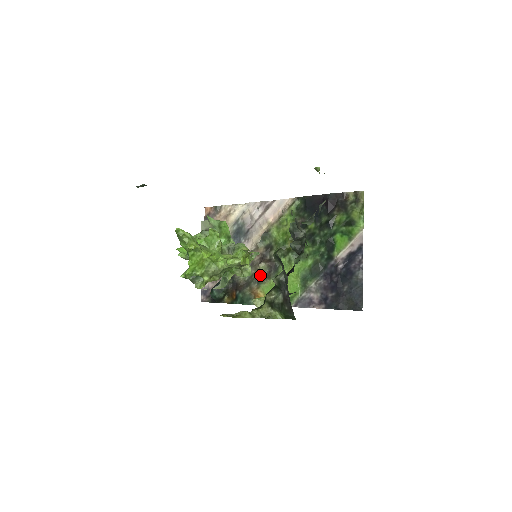
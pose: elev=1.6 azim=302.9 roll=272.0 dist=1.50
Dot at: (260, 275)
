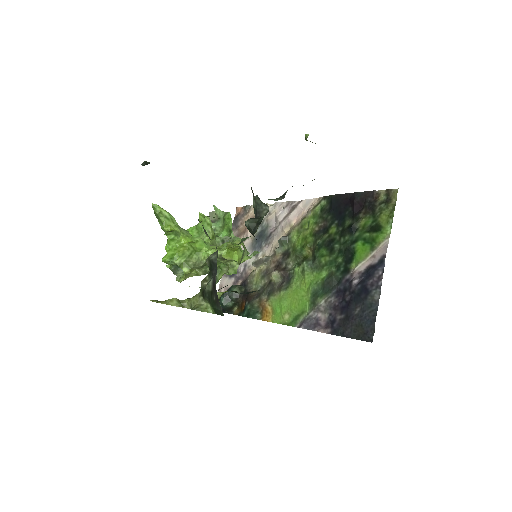
Dot at: (272, 285)
